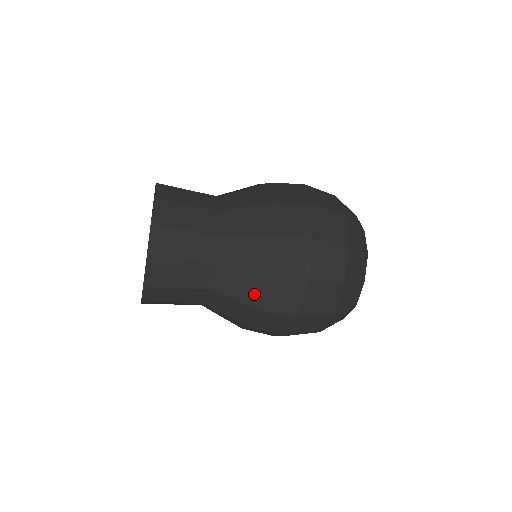
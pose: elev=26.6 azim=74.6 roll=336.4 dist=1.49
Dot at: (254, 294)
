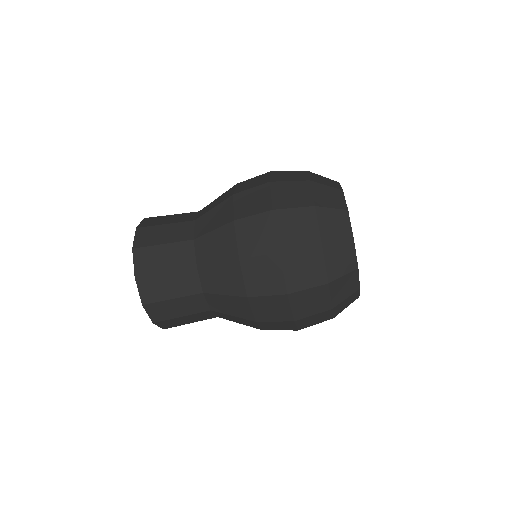
Dot at: (227, 214)
